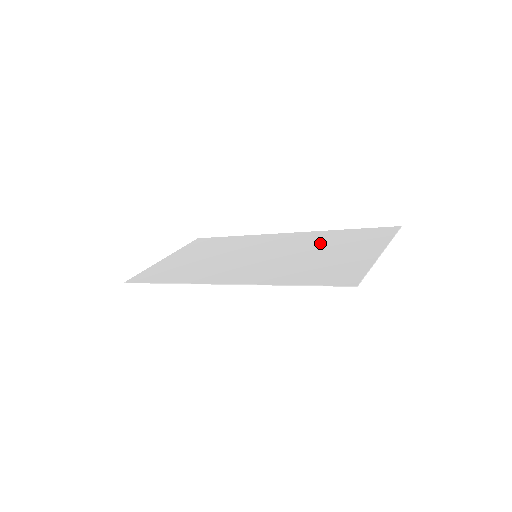
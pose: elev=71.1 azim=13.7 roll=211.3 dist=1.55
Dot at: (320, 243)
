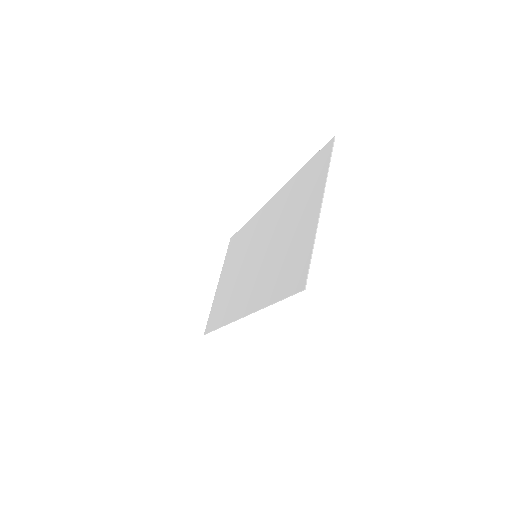
Dot at: (286, 210)
